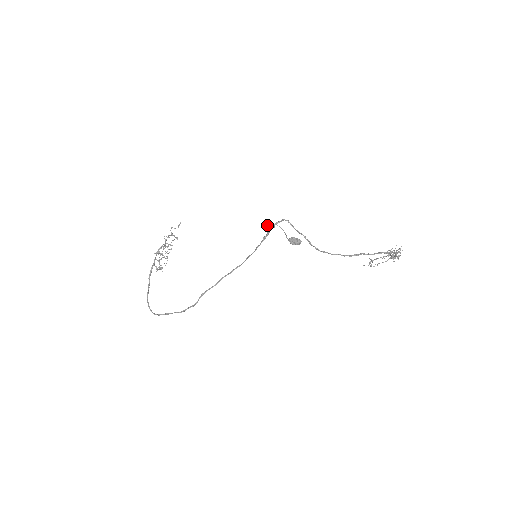
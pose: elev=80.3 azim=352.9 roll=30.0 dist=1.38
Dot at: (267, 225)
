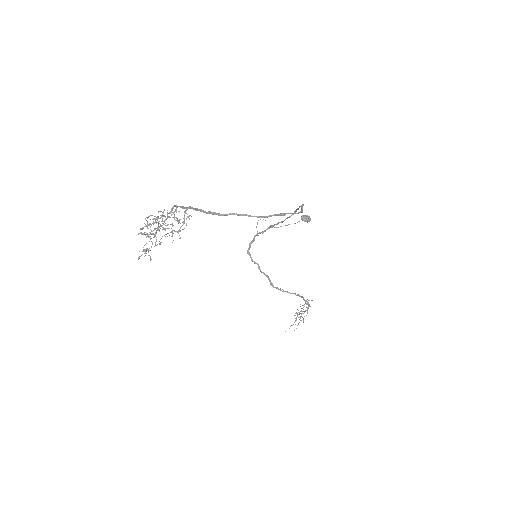
Dot at: occluded
